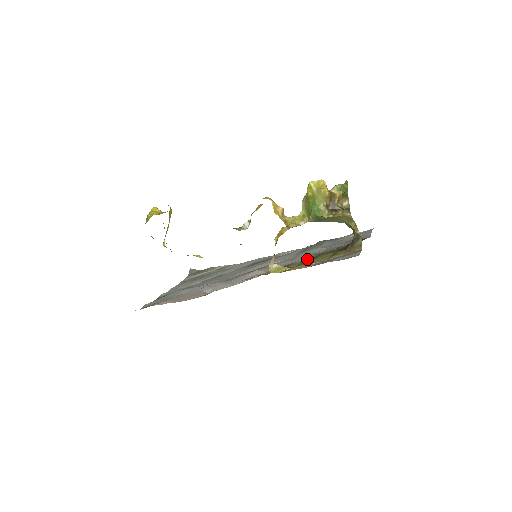
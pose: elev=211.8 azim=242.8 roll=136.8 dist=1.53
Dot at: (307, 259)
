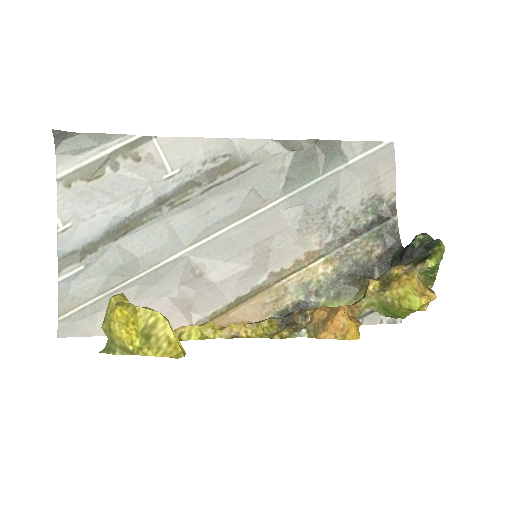
Dot at: (330, 278)
